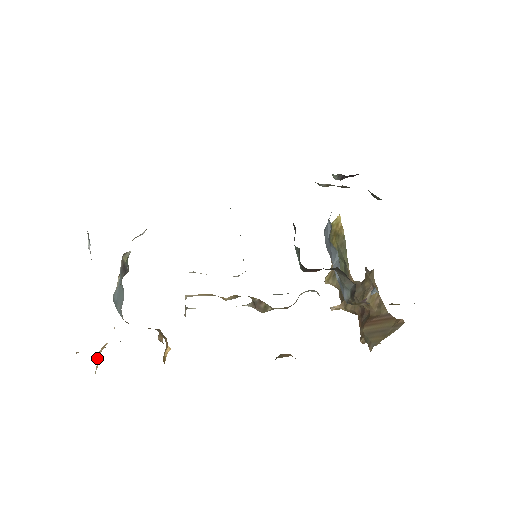
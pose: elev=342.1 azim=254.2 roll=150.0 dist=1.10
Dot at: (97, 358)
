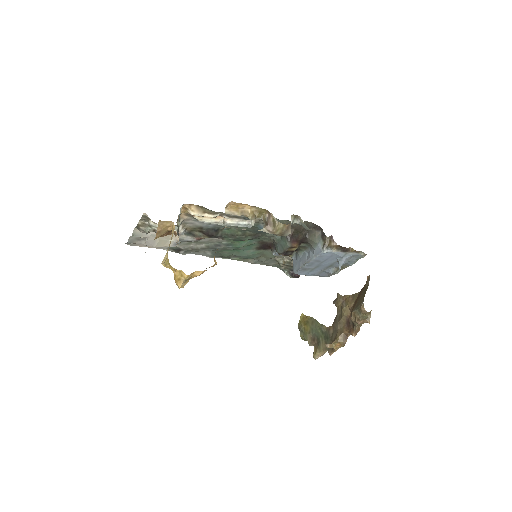
Dot at: occluded
